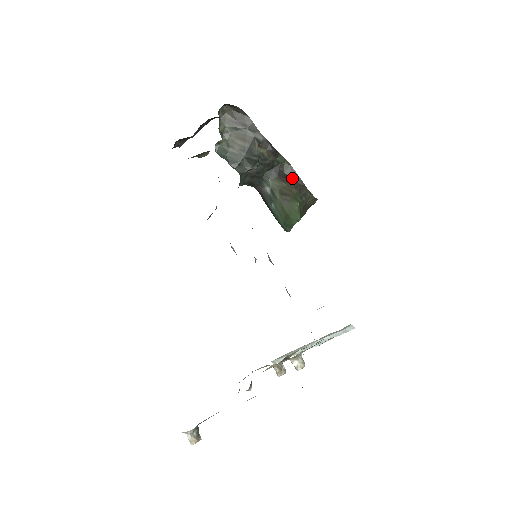
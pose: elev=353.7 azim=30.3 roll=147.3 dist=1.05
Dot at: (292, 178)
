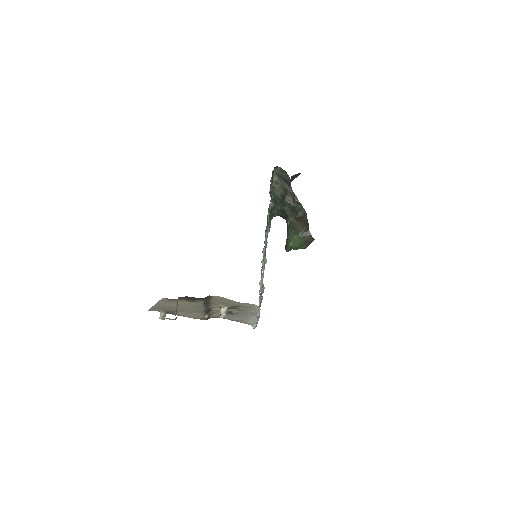
Dot at: (304, 221)
